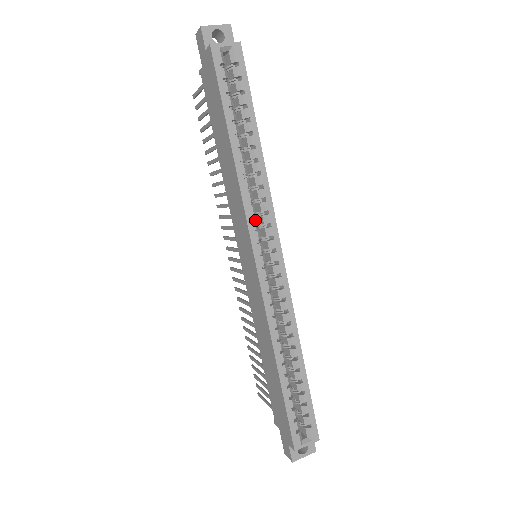
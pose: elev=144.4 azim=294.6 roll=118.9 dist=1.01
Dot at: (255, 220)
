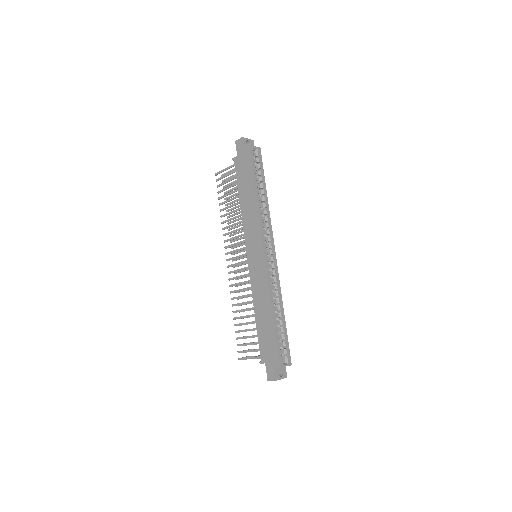
Dot at: occluded
